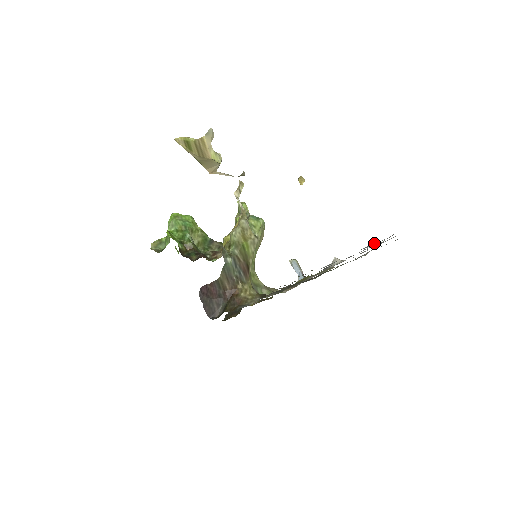
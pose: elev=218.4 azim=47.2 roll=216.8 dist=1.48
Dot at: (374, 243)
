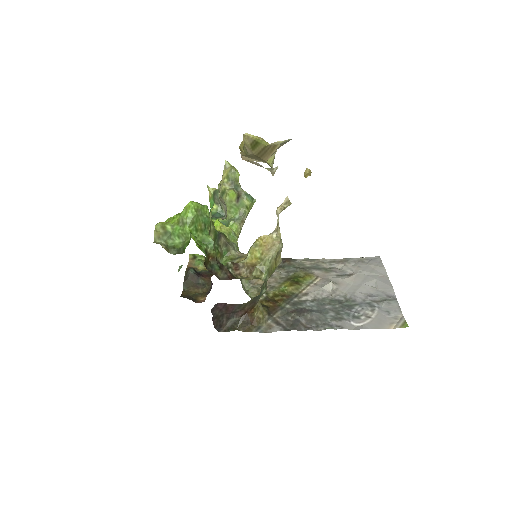
Dot at: (397, 316)
